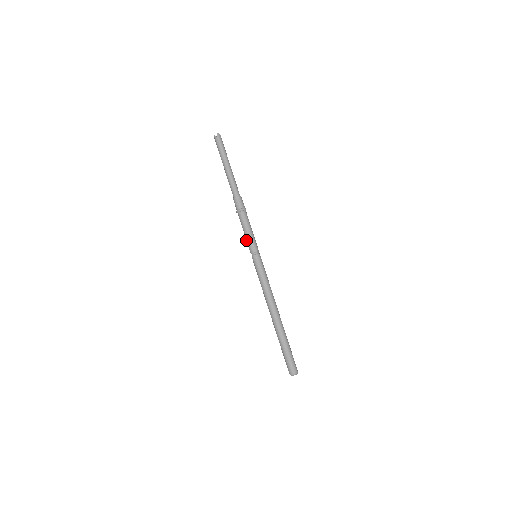
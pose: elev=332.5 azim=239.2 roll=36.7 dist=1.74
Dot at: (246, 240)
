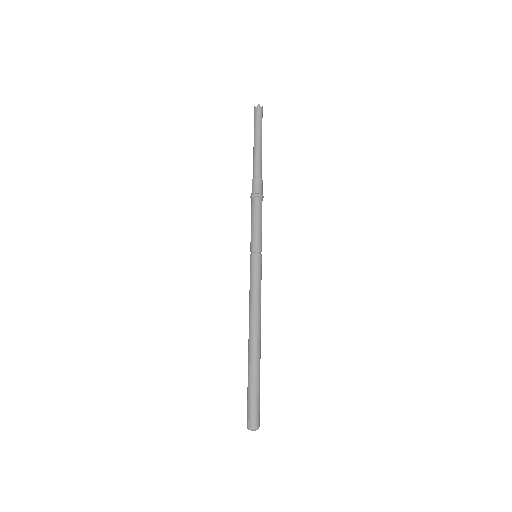
Dot at: occluded
